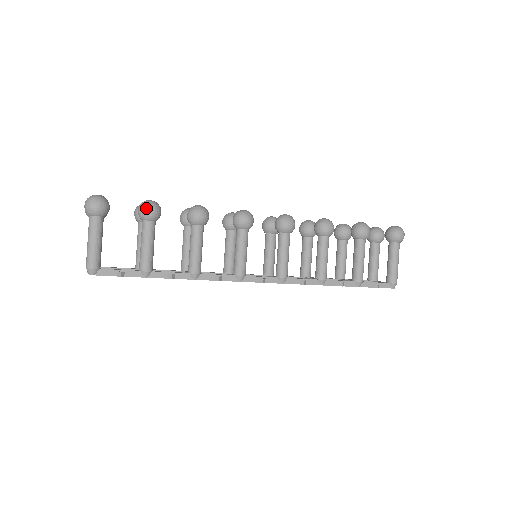
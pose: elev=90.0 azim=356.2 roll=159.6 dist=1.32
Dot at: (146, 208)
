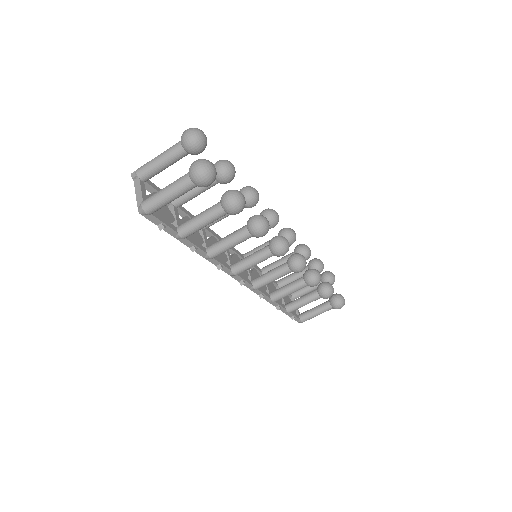
Dot at: (235, 207)
